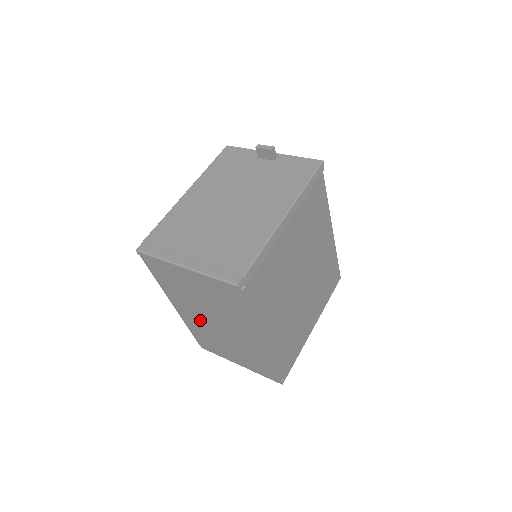
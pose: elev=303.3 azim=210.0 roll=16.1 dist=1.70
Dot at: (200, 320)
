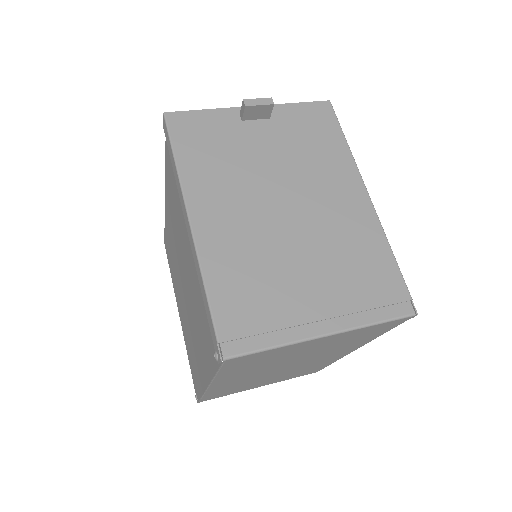
Dot at: (251, 378)
